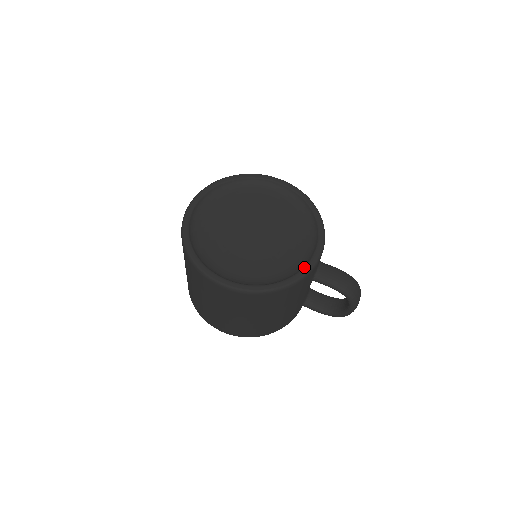
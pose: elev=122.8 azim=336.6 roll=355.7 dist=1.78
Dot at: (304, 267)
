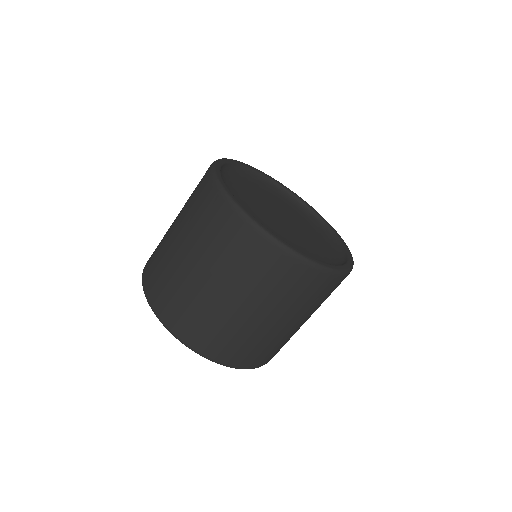
Dot at: (336, 233)
